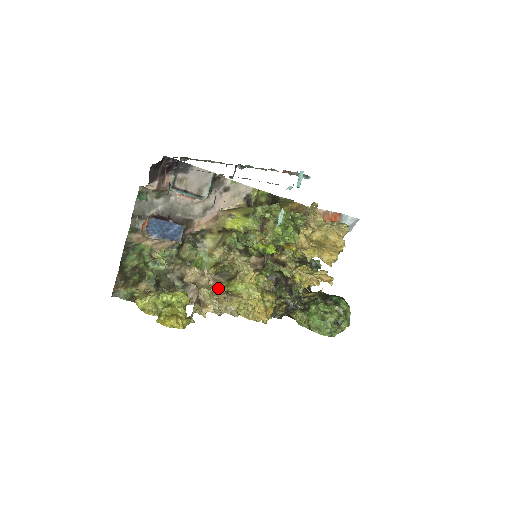
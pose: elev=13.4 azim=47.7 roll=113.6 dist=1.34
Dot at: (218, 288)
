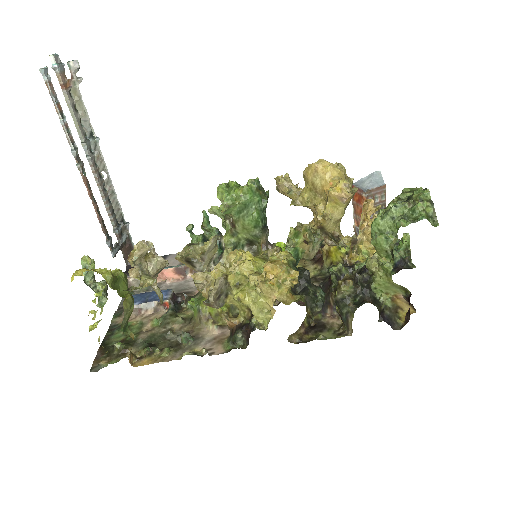
Dot at: occluded
